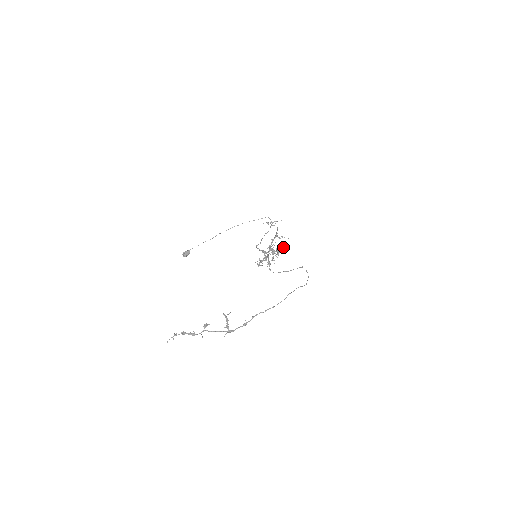
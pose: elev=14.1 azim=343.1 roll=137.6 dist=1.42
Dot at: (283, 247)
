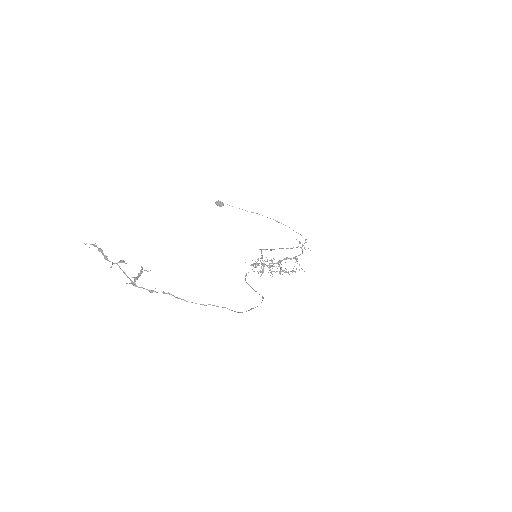
Dot at: (292, 272)
